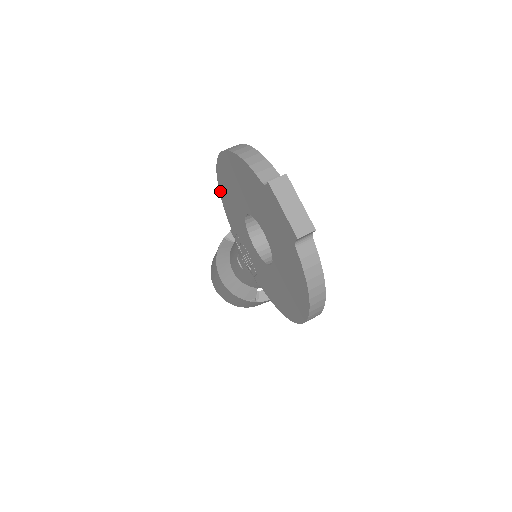
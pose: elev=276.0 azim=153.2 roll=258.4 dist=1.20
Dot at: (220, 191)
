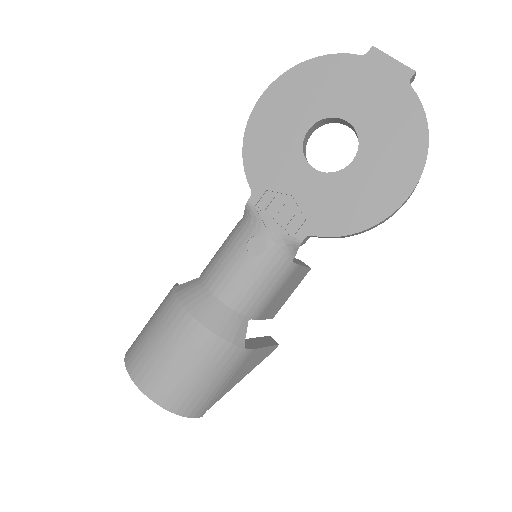
Dot at: (245, 145)
